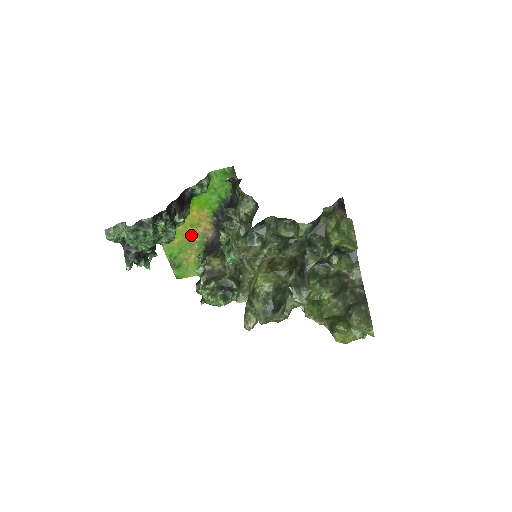
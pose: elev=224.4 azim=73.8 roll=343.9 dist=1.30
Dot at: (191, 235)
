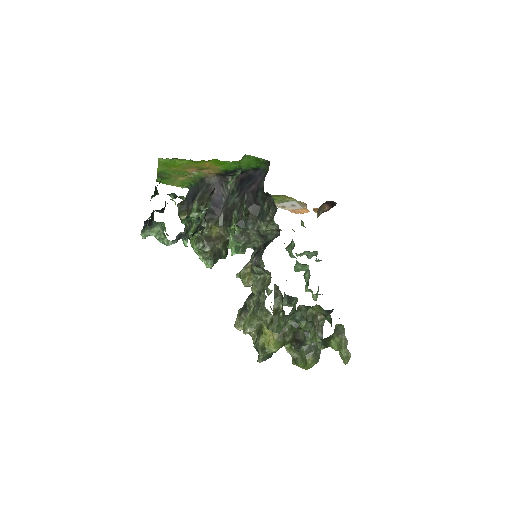
Dot at: (192, 170)
